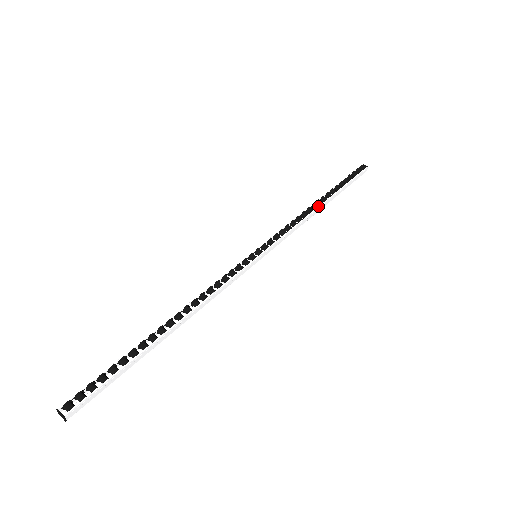
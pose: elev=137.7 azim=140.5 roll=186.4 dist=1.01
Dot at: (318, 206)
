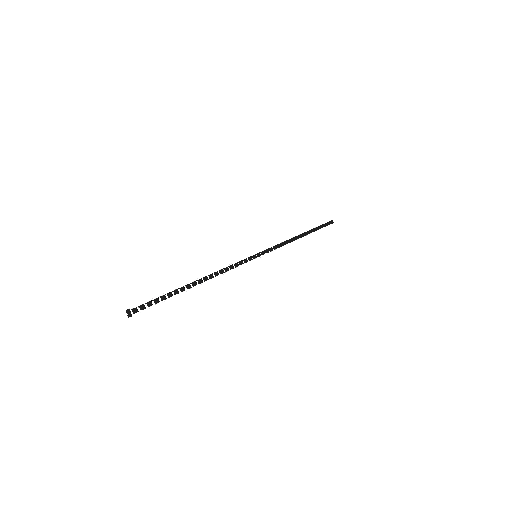
Dot at: occluded
